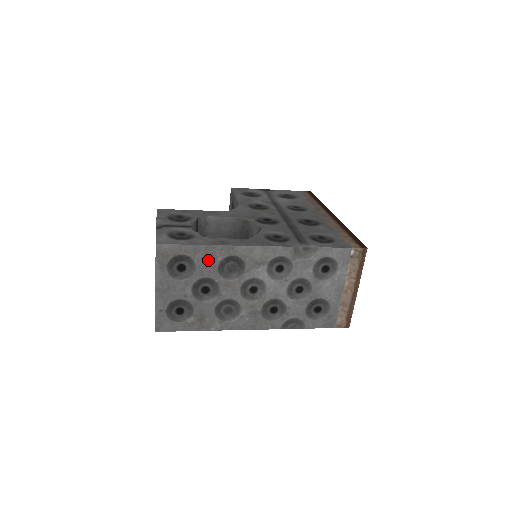
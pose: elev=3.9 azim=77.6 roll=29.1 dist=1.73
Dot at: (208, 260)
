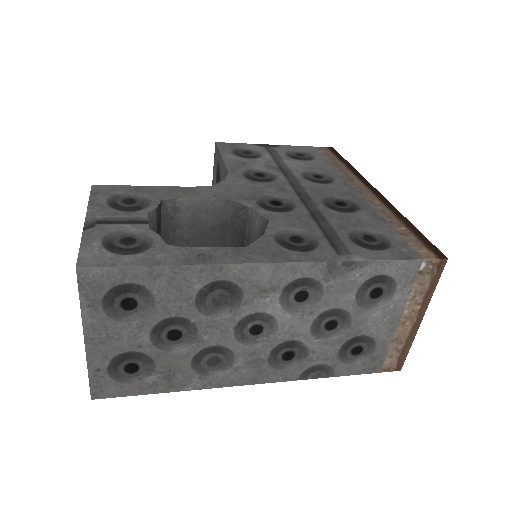
Dot at: (177, 289)
